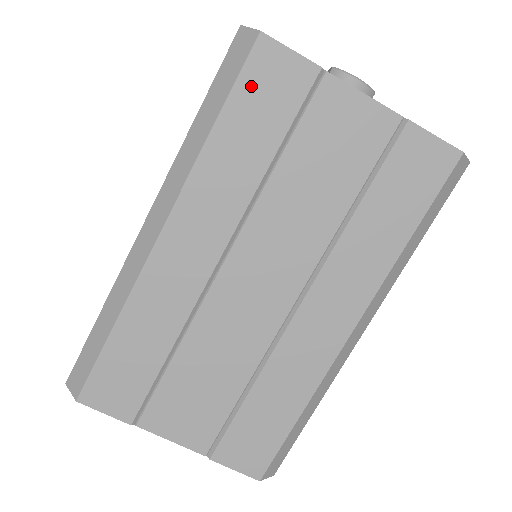
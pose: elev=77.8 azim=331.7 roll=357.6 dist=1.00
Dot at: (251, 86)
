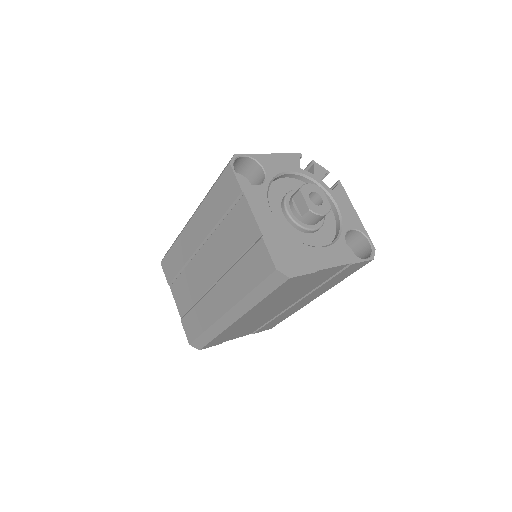
Dot at: (283, 287)
